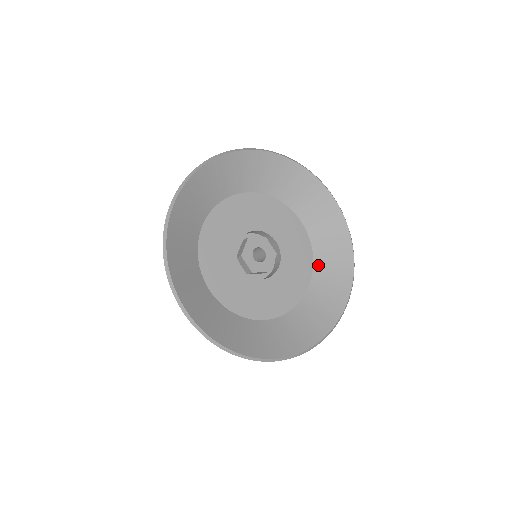
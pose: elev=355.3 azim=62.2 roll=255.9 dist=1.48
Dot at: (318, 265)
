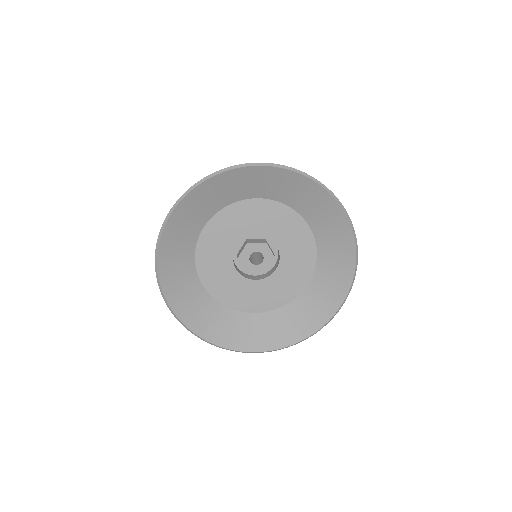
Dot at: (319, 271)
